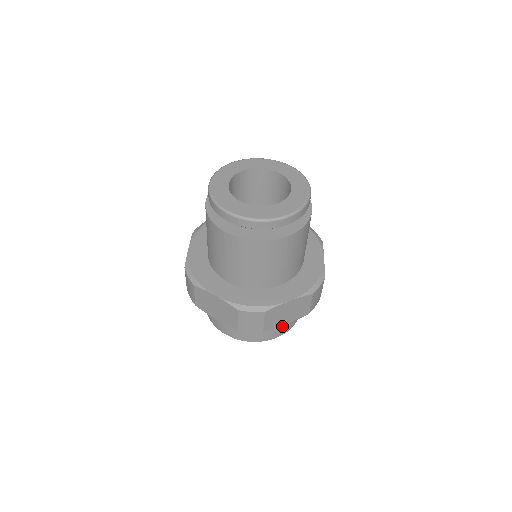
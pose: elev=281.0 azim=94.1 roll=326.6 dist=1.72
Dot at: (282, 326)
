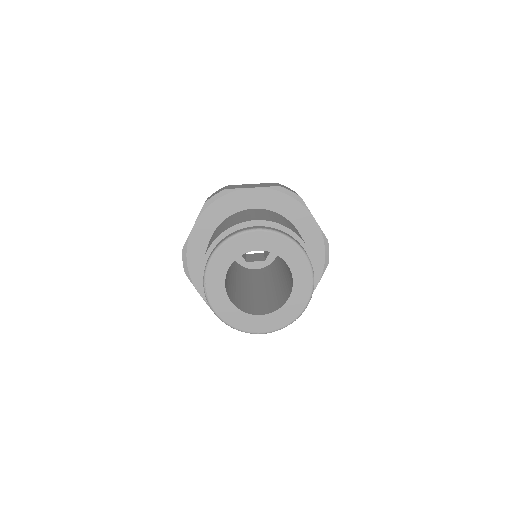
Dot at: occluded
